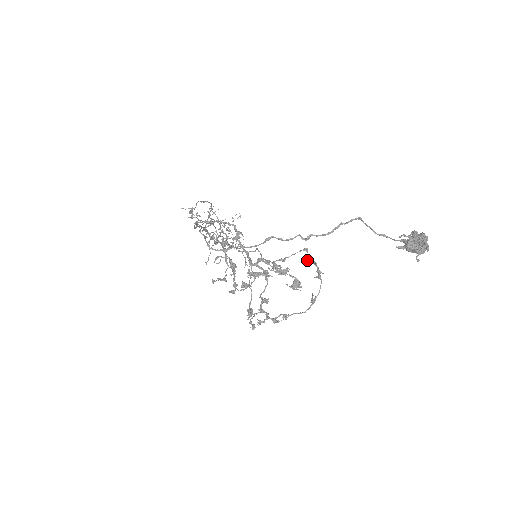
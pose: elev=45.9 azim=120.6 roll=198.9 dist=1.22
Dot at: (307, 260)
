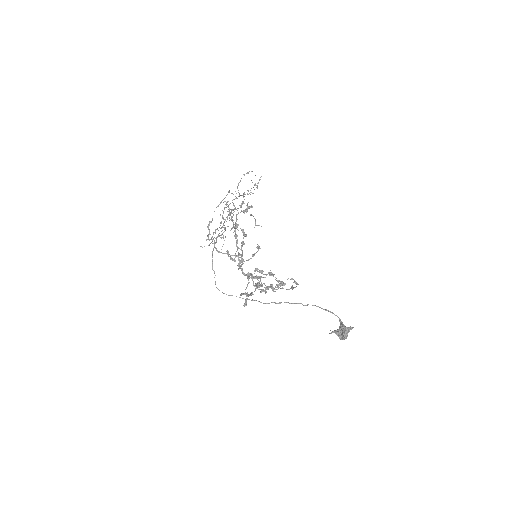
Dot at: (287, 279)
